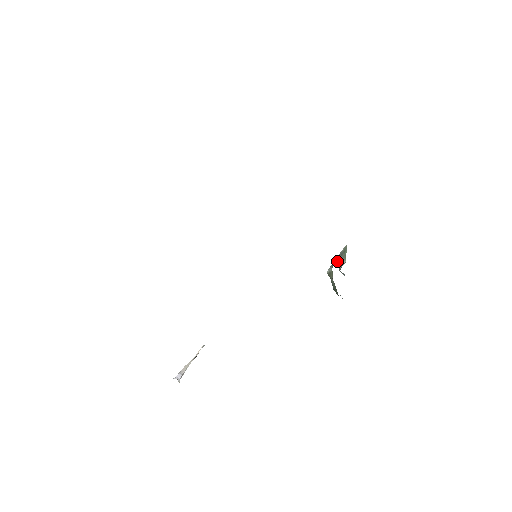
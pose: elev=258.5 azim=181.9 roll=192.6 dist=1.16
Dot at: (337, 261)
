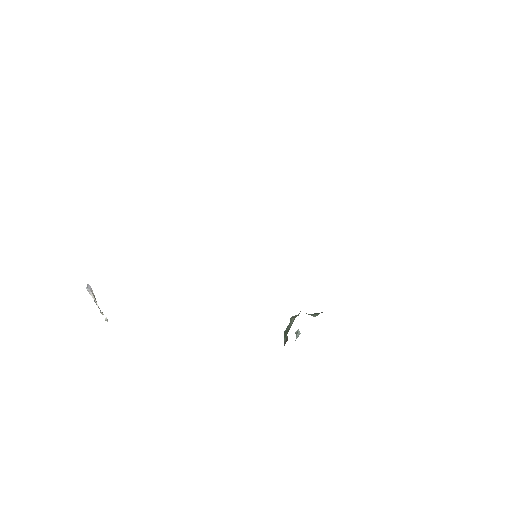
Dot at: occluded
